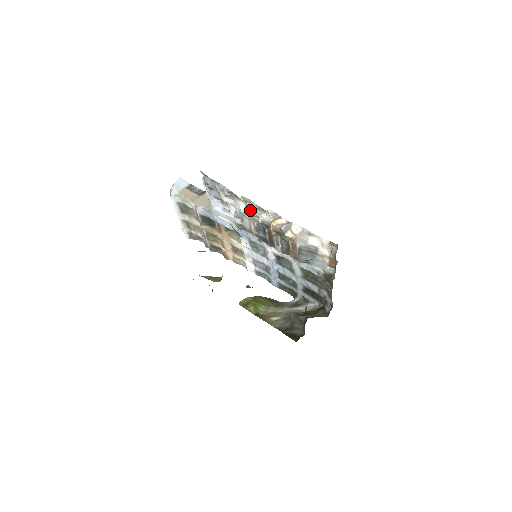
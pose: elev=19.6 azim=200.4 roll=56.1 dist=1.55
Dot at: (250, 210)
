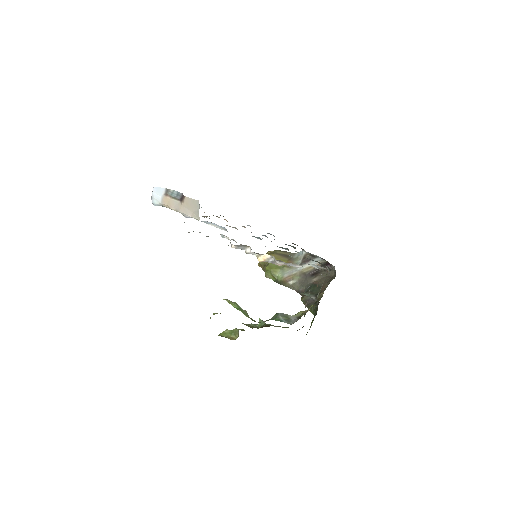
Dot at: occluded
